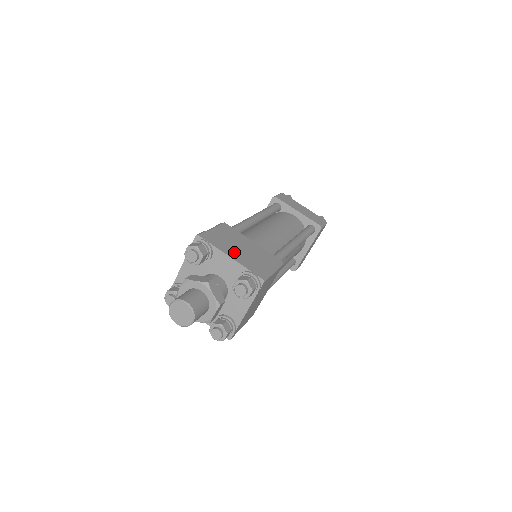
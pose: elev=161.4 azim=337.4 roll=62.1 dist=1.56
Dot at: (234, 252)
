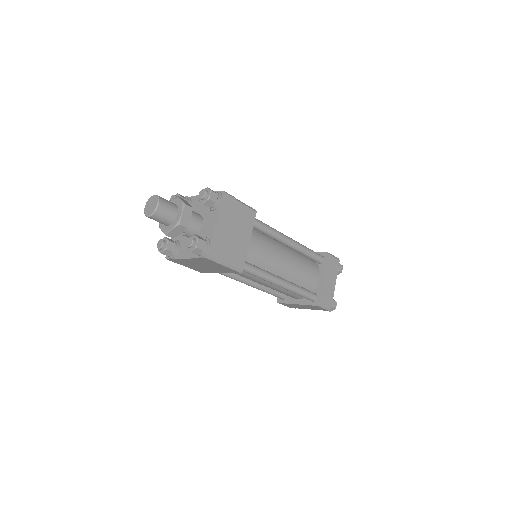
Dot at: occluded
